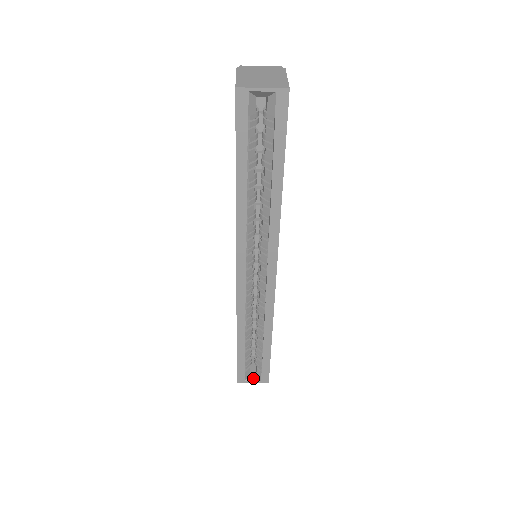
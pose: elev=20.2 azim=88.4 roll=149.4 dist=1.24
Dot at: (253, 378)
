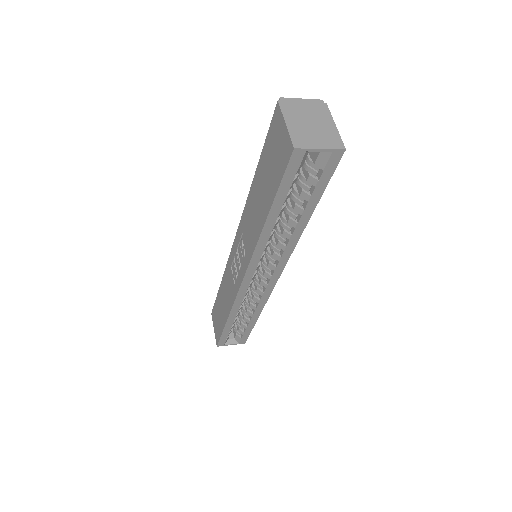
Dot at: (232, 342)
